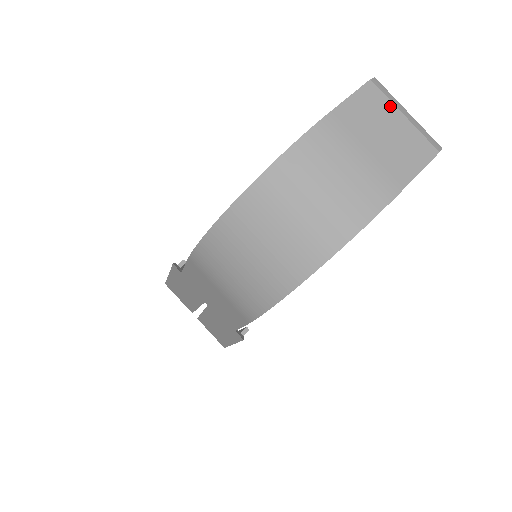
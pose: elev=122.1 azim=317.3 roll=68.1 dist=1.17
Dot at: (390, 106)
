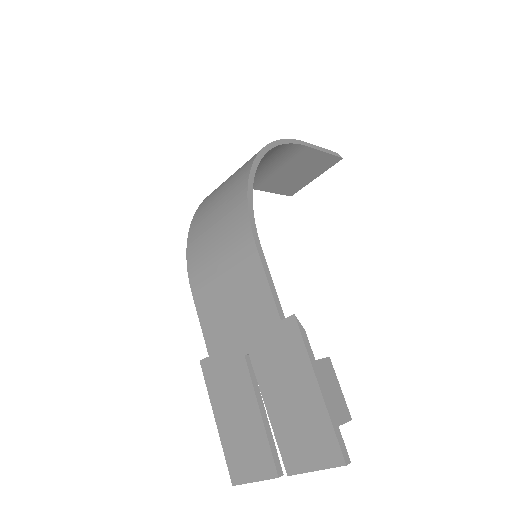
Dot at: occluded
